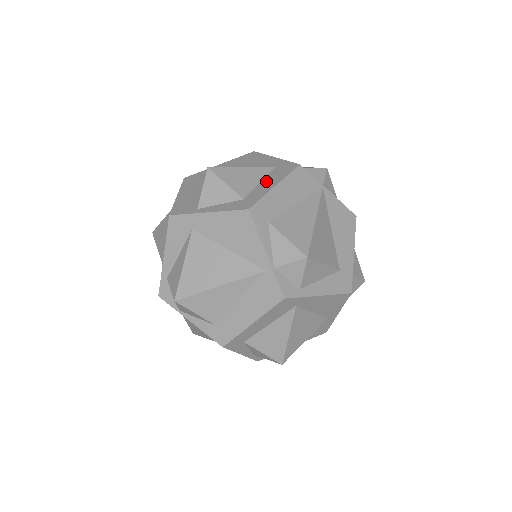
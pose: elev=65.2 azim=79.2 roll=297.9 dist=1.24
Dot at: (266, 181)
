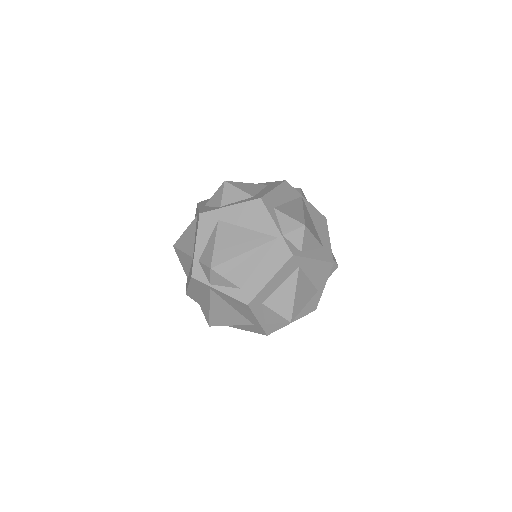
Dot at: (265, 189)
